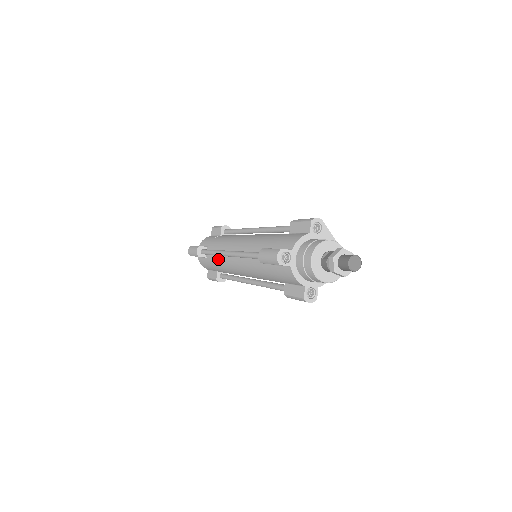
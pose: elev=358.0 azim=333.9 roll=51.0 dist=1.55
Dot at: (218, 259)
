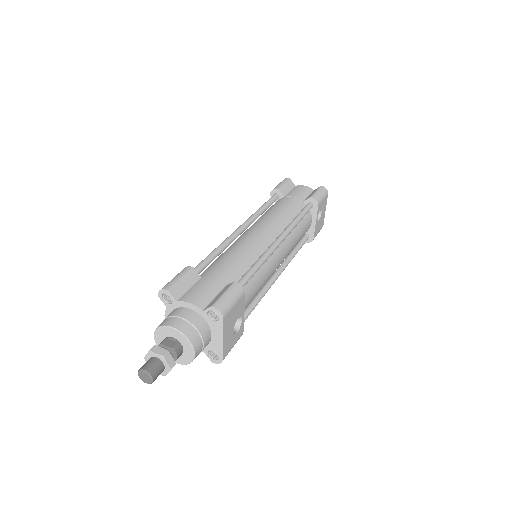
Dot at: occluded
